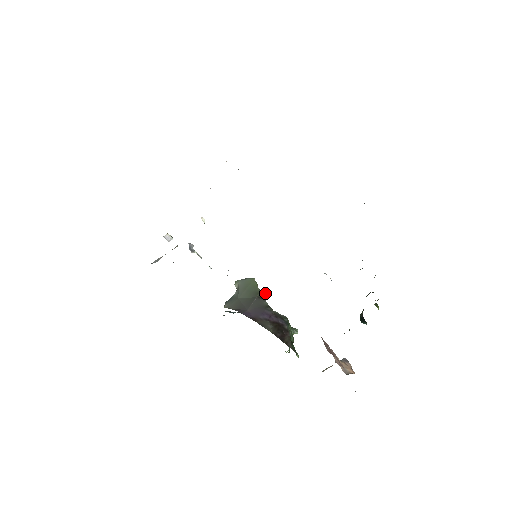
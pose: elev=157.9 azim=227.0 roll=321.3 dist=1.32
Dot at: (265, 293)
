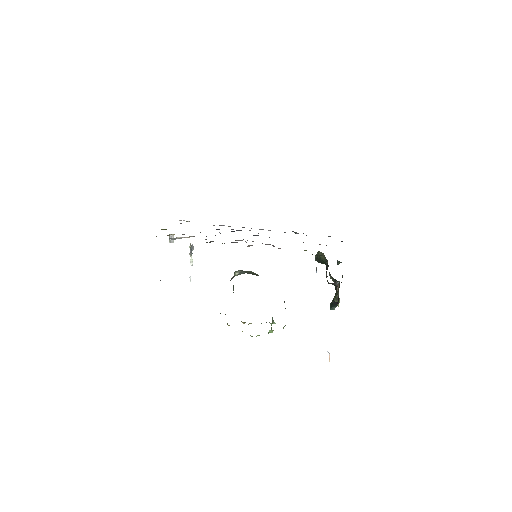
Dot at: occluded
